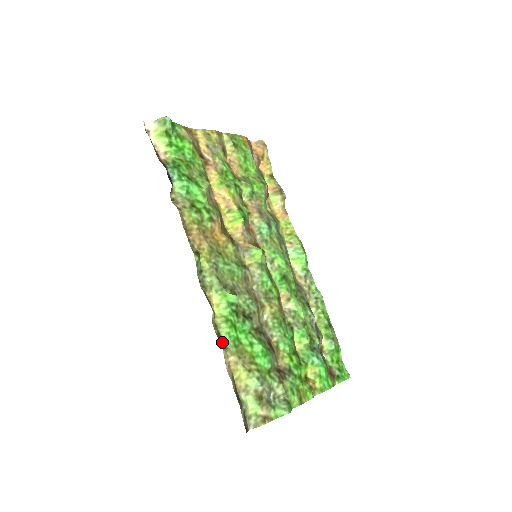
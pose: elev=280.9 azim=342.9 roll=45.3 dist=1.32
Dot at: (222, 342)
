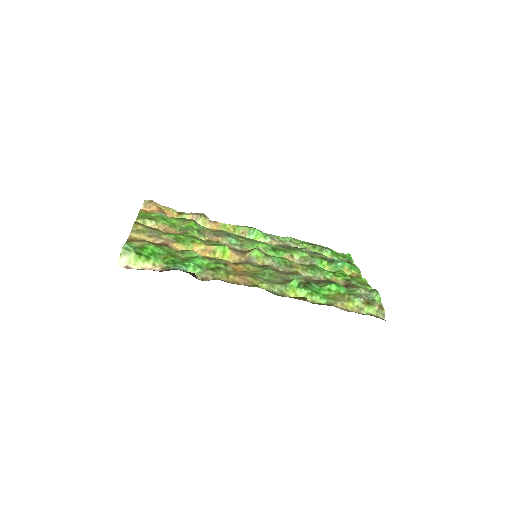
Dot at: occluded
